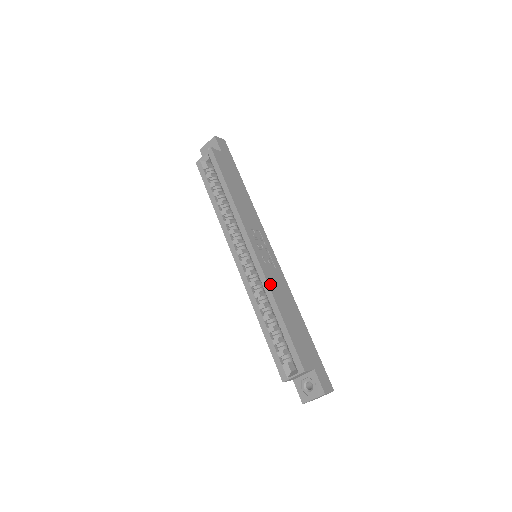
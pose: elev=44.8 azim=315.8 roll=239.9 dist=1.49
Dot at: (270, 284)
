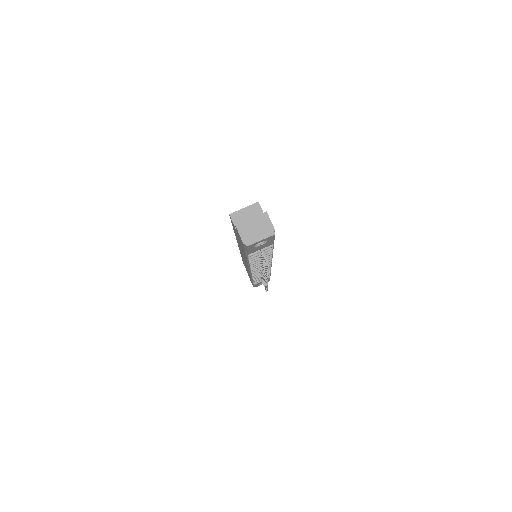
Dot at: occluded
